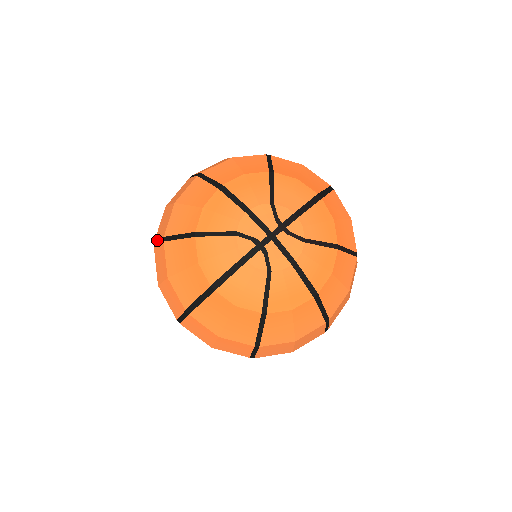
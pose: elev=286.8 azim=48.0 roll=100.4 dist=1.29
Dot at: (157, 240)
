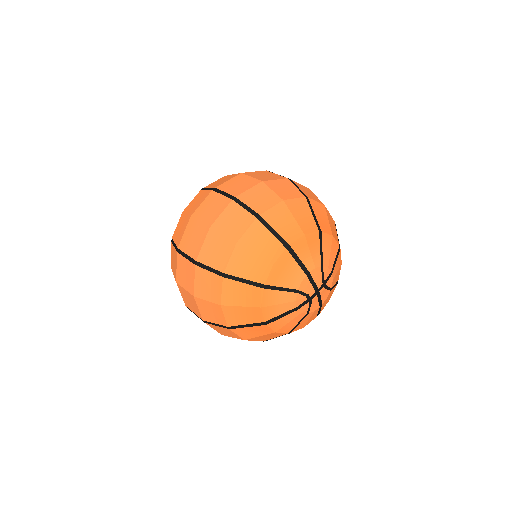
Dot at: (206, 265)
